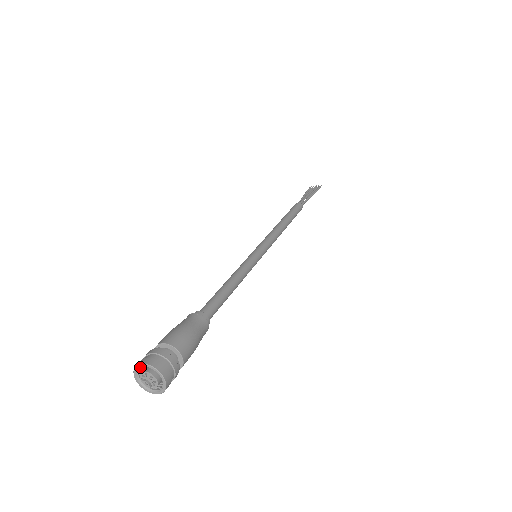
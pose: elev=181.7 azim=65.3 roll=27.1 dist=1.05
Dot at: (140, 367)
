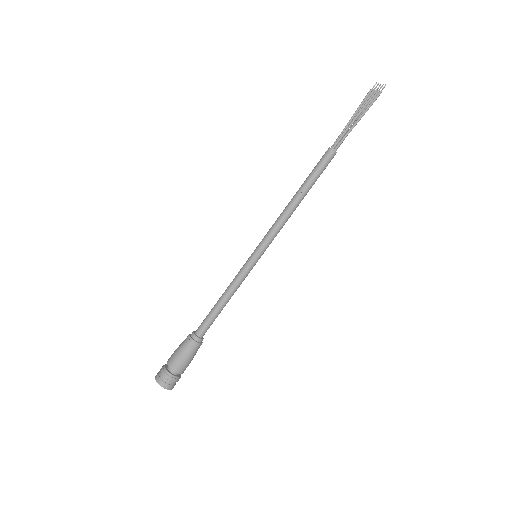
Dot at: (157, 378)
